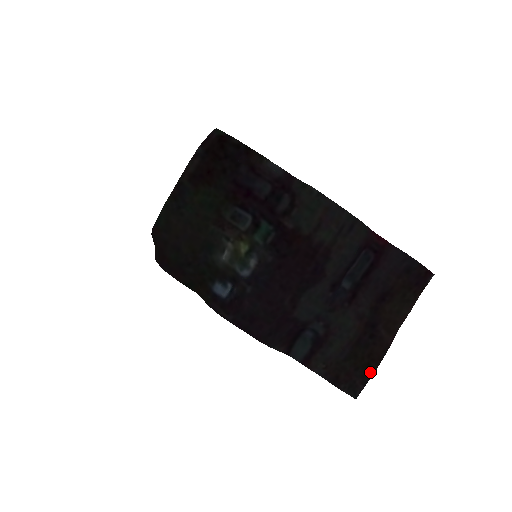
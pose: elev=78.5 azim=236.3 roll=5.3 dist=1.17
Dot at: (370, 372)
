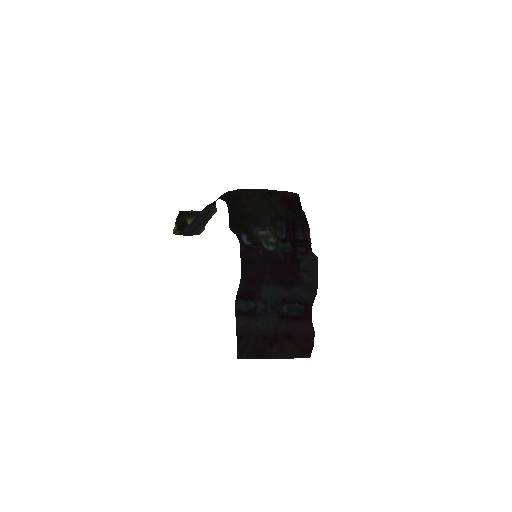
Dot at: (256, 356)
